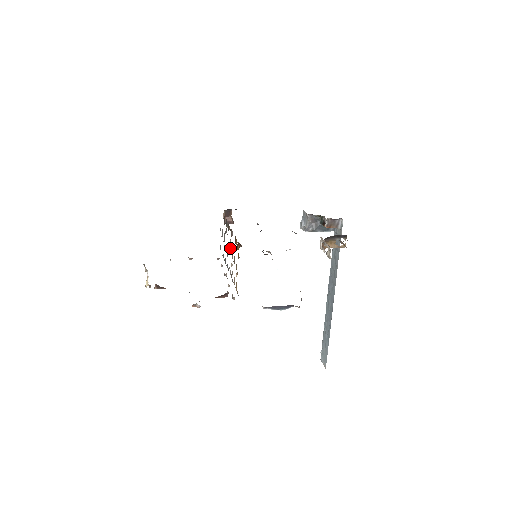
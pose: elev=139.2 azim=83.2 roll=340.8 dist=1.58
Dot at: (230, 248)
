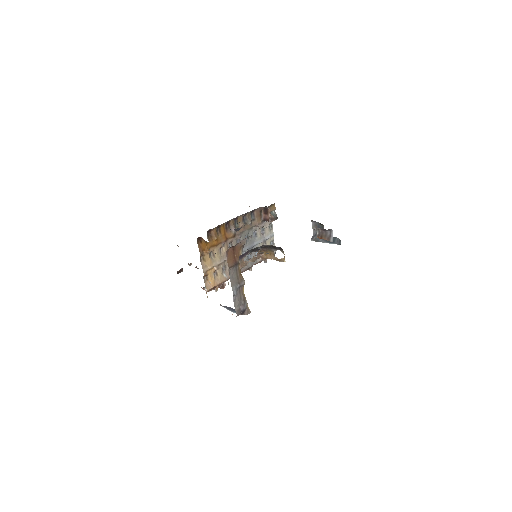
Dot at: (233, 243)
